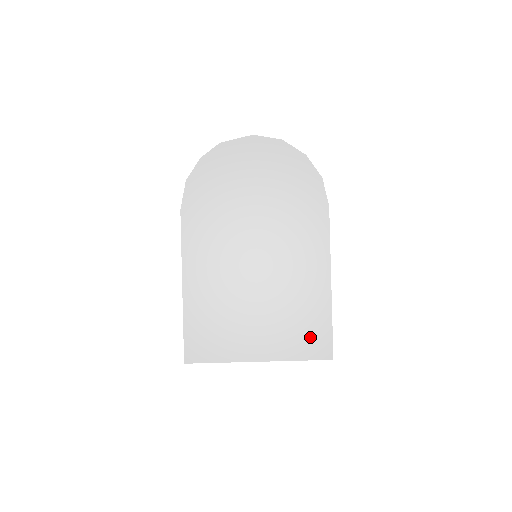
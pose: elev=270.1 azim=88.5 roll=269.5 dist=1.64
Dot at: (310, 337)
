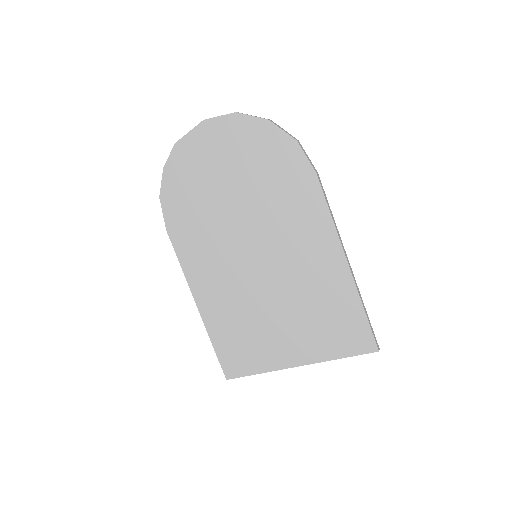
Dot at: (343, 331)
